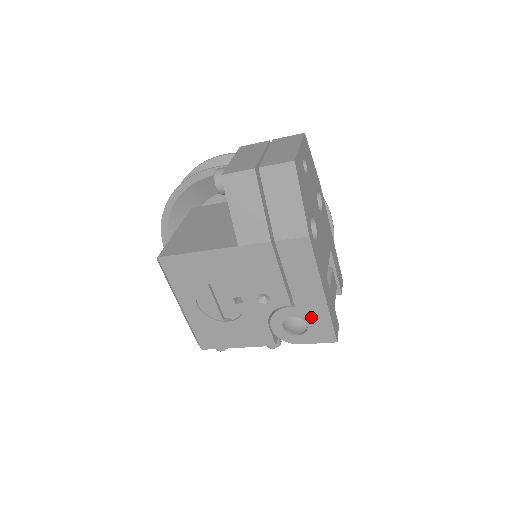
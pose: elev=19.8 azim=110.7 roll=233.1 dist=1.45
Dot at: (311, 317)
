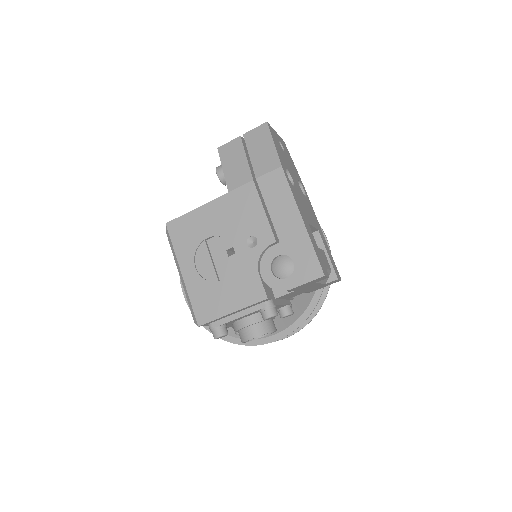
Dot at: (295, 251)
